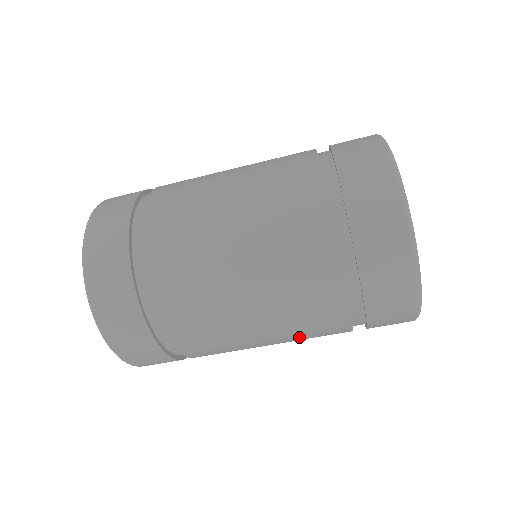
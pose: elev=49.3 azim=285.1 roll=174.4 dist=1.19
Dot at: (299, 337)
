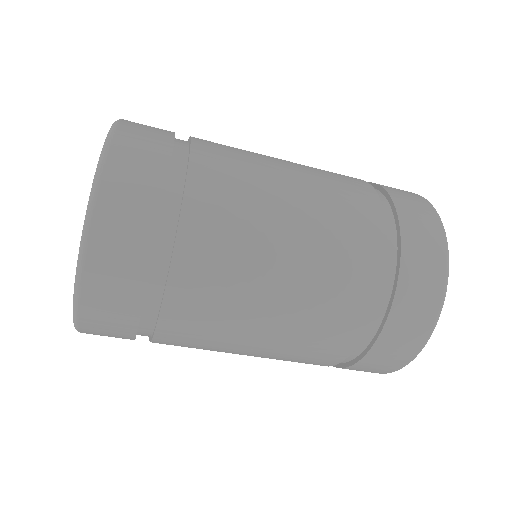
Dot at: (297, 343)
